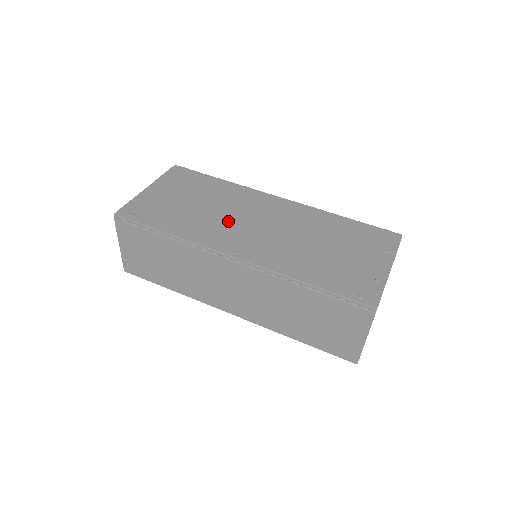
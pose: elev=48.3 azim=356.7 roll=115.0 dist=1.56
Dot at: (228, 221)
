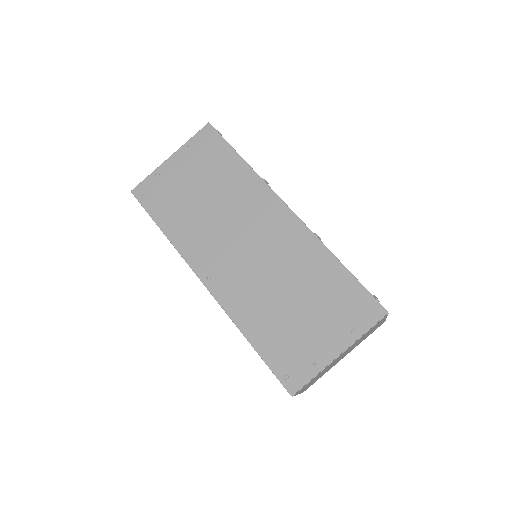
Dot at: (220, 232)
